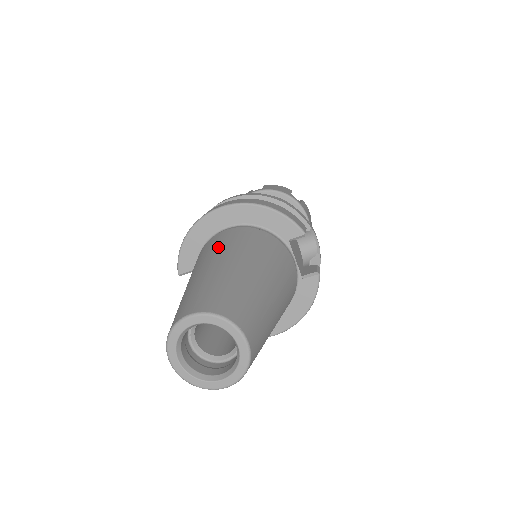
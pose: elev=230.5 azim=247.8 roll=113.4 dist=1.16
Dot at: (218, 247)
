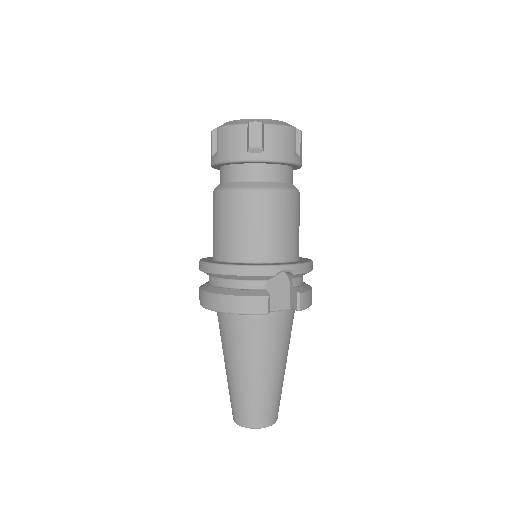
Dot at: (224, 344)
